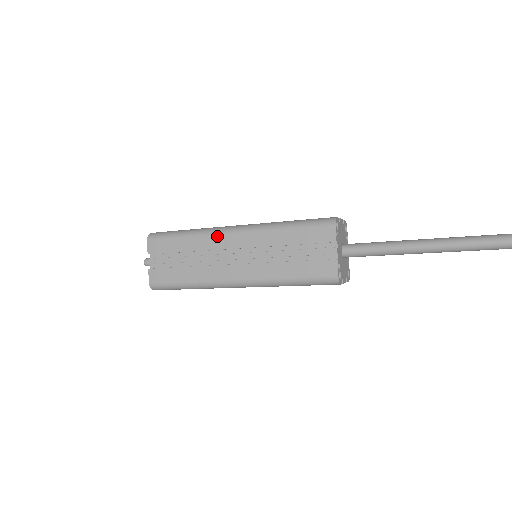
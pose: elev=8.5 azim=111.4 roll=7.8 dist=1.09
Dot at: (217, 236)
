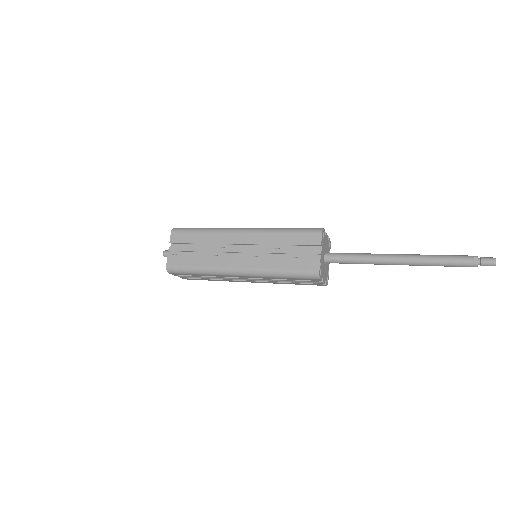
Dot at: (228, 233)
